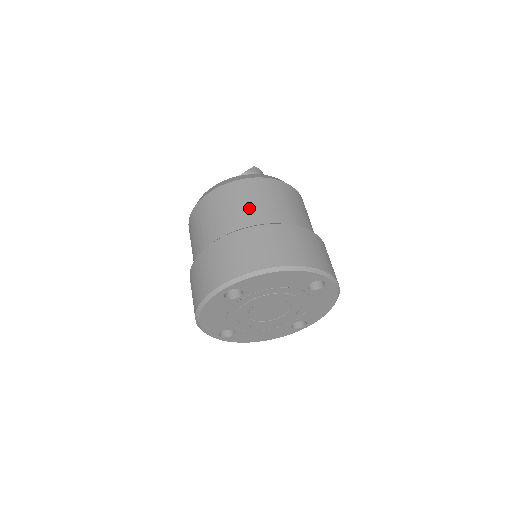
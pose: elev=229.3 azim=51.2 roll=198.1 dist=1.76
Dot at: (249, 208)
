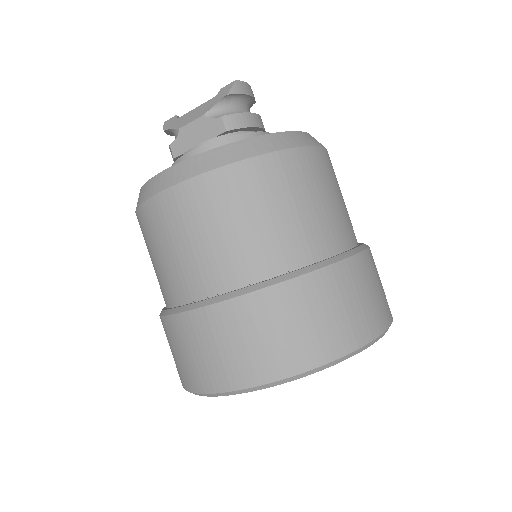
Dot at: (256, 235)
